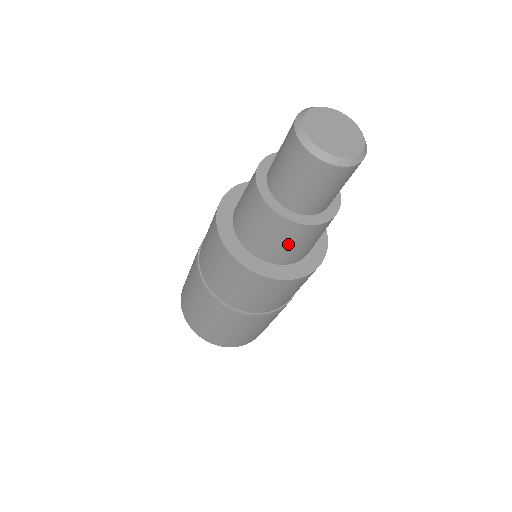
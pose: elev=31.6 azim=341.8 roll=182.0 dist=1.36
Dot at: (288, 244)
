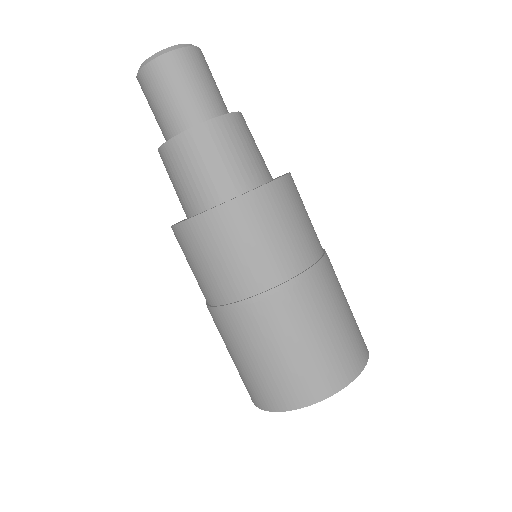
Dot at: (201, 166)
